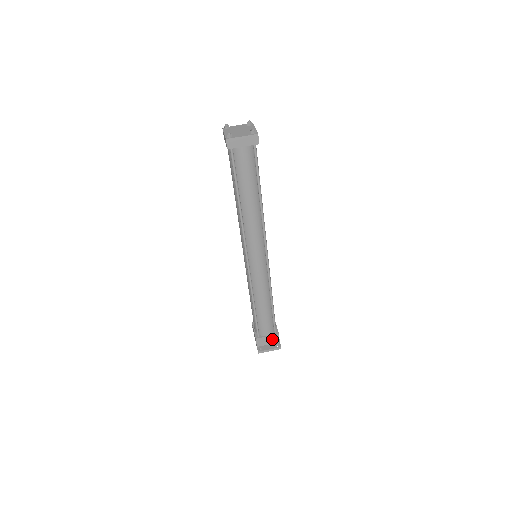
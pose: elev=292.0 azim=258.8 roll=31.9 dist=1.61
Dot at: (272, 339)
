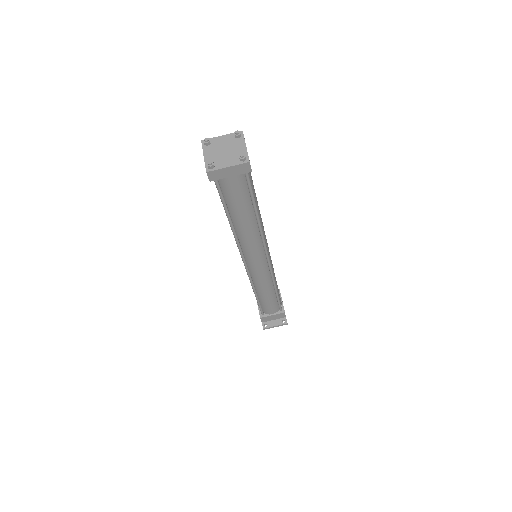
Dot at: (278, 316)
